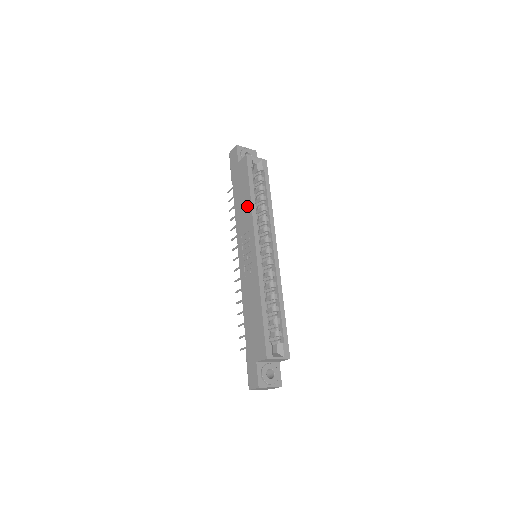
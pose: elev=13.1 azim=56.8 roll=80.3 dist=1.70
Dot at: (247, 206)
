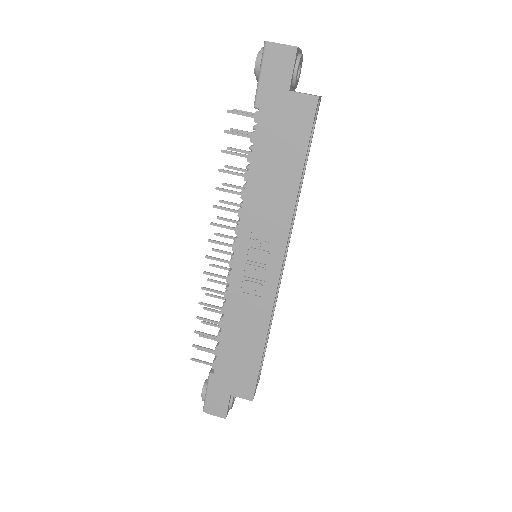
Dot at: (285, 195)
